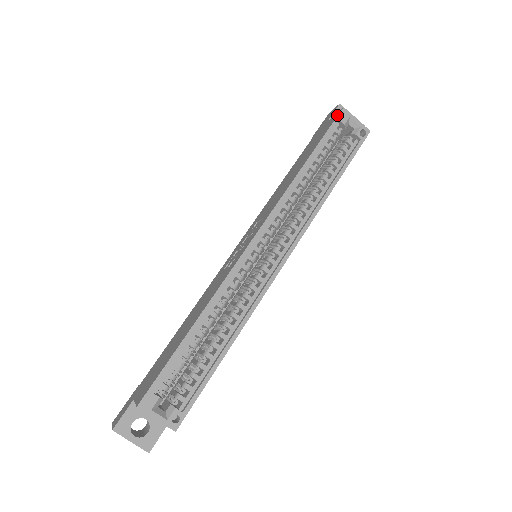
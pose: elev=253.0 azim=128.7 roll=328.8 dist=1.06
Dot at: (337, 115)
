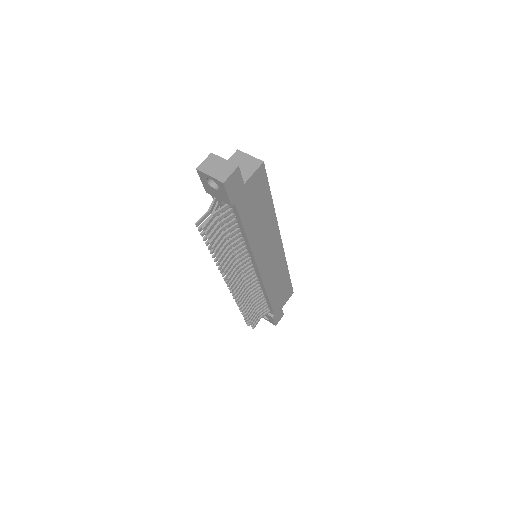
Dot at: occluded
